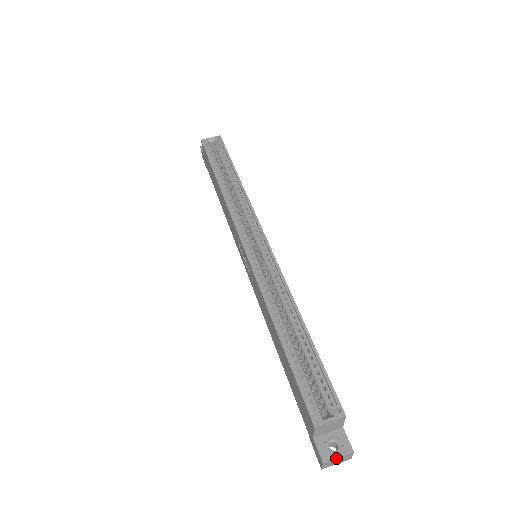
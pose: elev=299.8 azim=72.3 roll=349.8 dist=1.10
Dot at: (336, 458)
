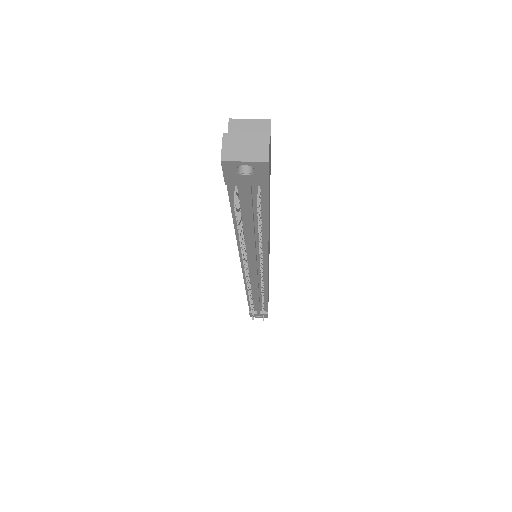
Dot at: (243, 134)
